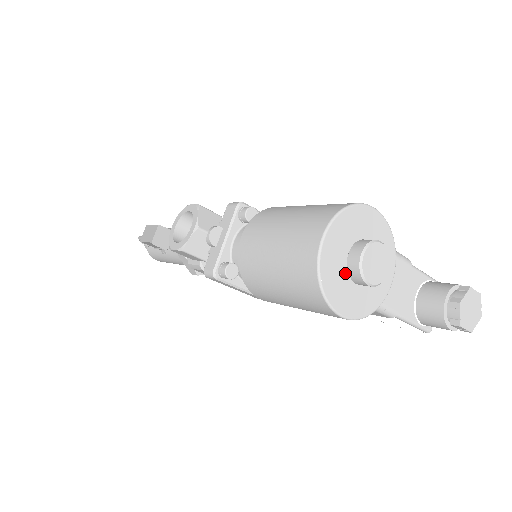
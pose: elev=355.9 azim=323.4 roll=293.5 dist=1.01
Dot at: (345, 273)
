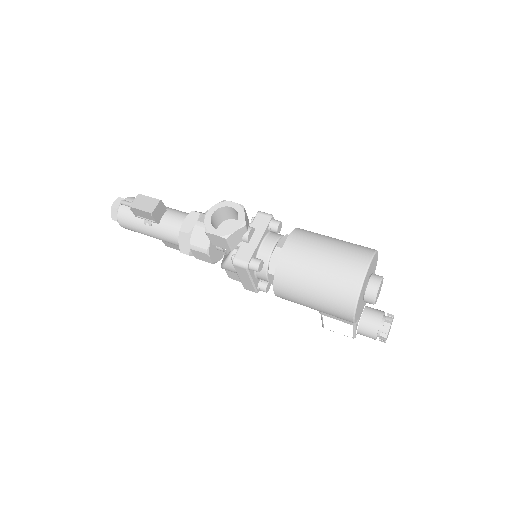
Dot at: (363, 292)
